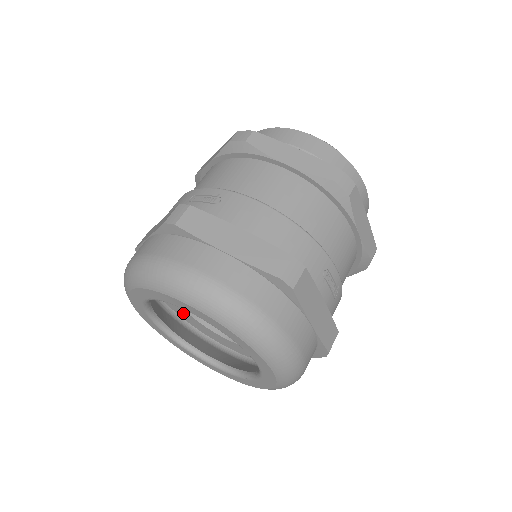
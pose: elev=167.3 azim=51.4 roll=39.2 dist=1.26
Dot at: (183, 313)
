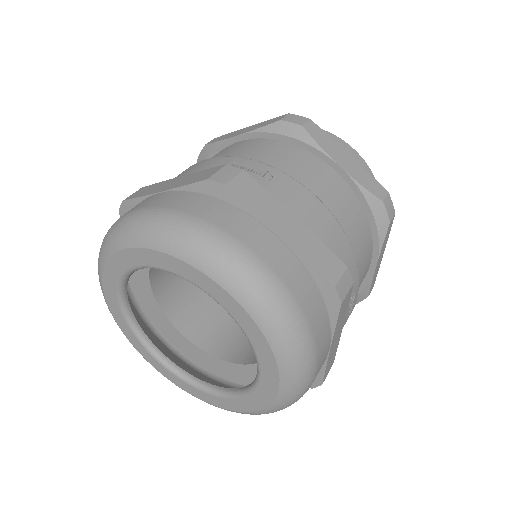
Dot at: (146, 297)
